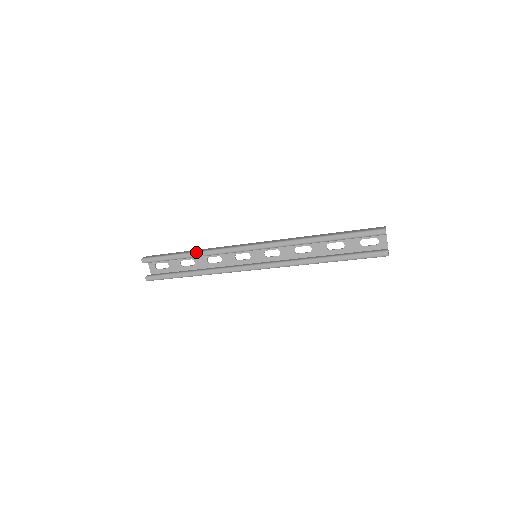
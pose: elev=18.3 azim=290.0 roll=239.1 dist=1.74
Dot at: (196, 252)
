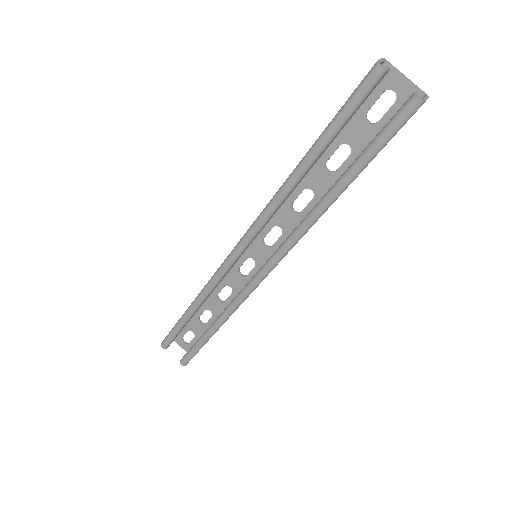
Dot at: (194, 301)
